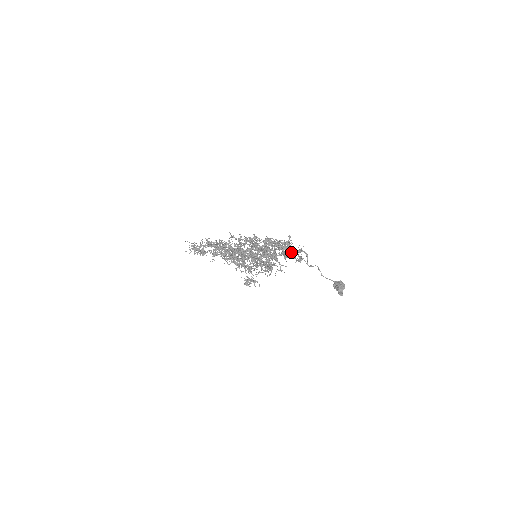
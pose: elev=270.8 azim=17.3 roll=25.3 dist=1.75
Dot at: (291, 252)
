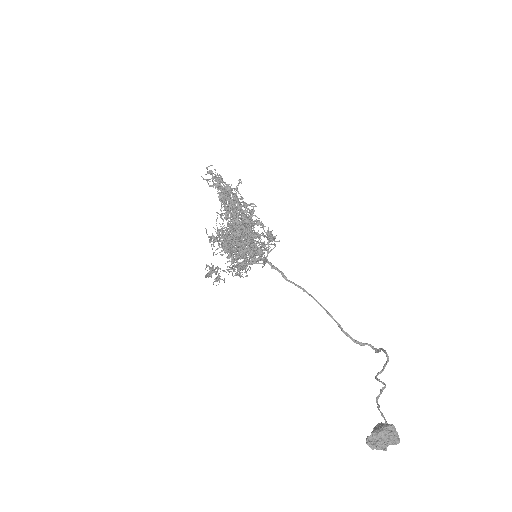
Dot at: occluded
